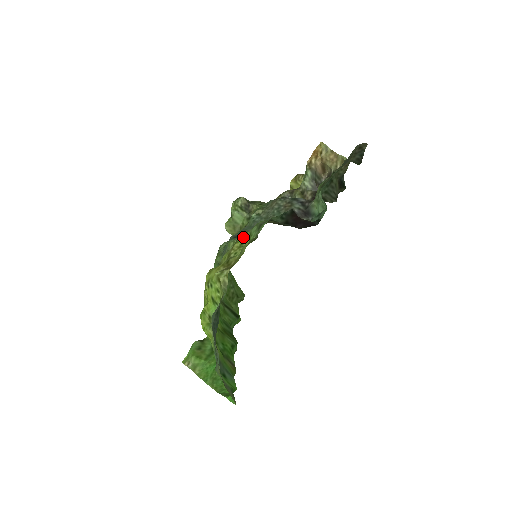
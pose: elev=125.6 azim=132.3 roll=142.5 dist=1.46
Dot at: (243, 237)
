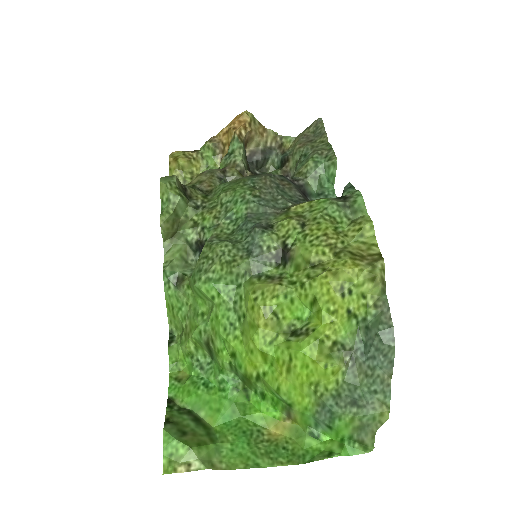
Dot at: (325, 221)
